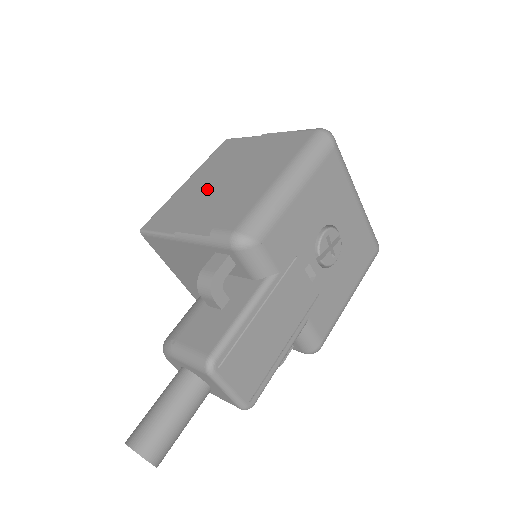
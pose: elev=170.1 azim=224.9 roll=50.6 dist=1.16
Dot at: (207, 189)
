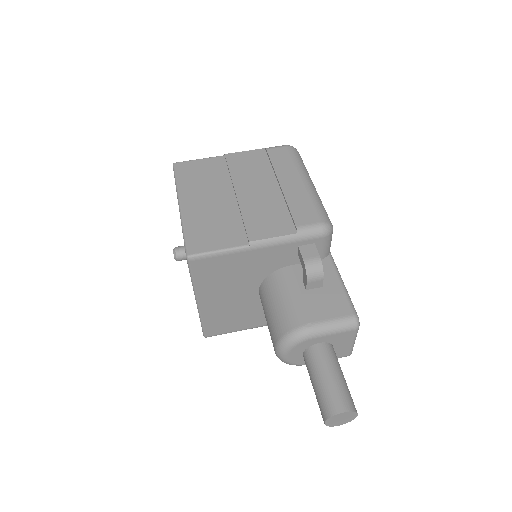
Dot at: (226, 205)
